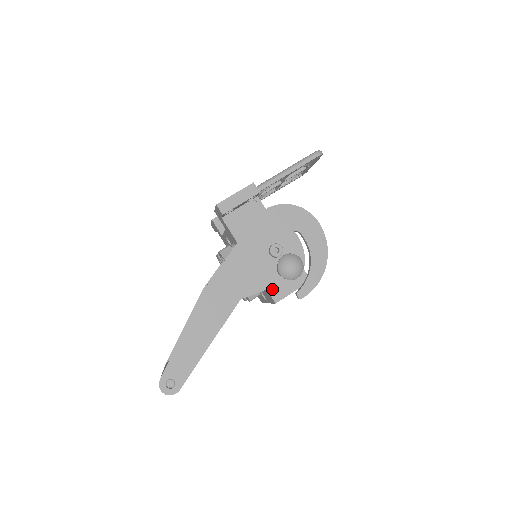
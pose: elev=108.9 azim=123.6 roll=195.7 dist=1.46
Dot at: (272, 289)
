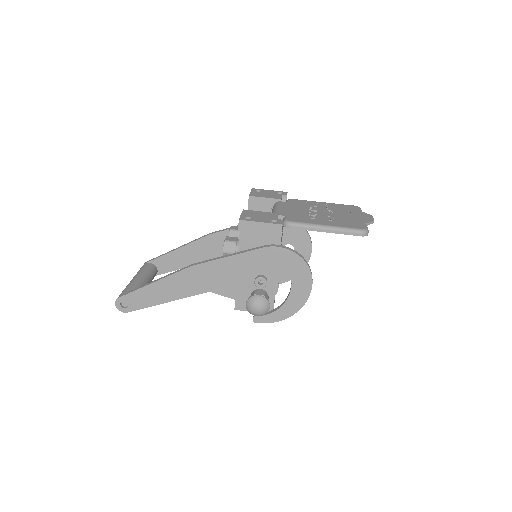
Dot at: occluded
